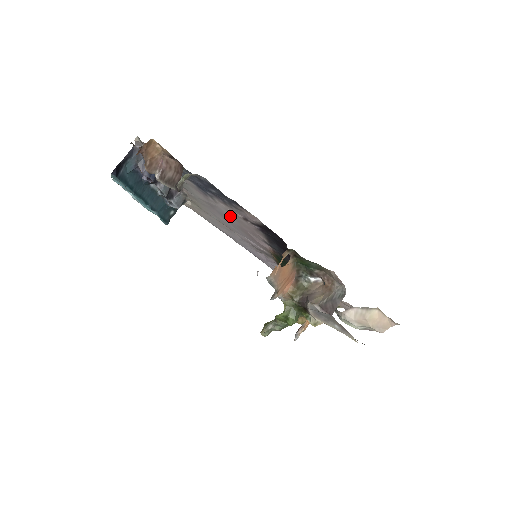
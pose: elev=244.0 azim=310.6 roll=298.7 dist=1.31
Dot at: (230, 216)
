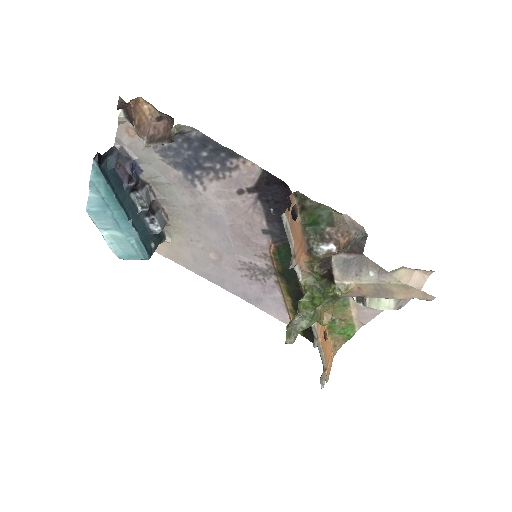
Dot at: (221, 209)
